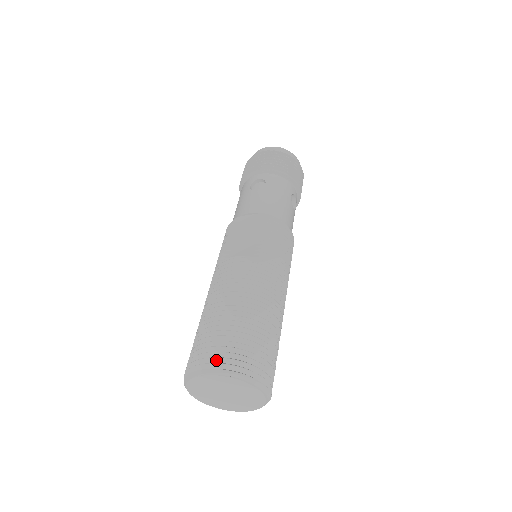
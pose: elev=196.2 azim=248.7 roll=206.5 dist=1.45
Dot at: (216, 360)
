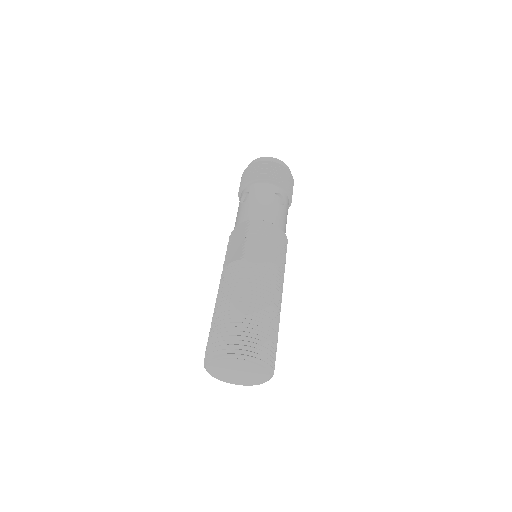
Dot at: (215, 349)
